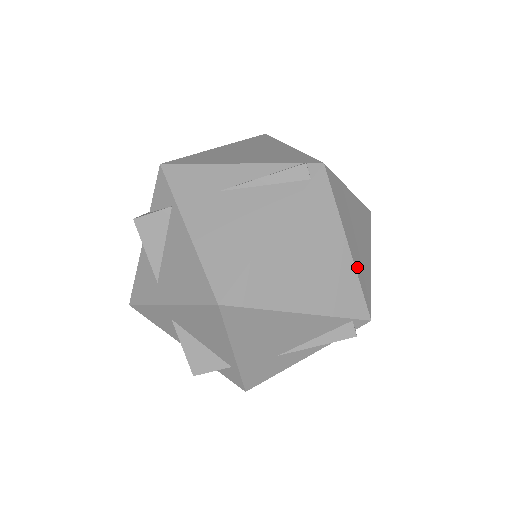
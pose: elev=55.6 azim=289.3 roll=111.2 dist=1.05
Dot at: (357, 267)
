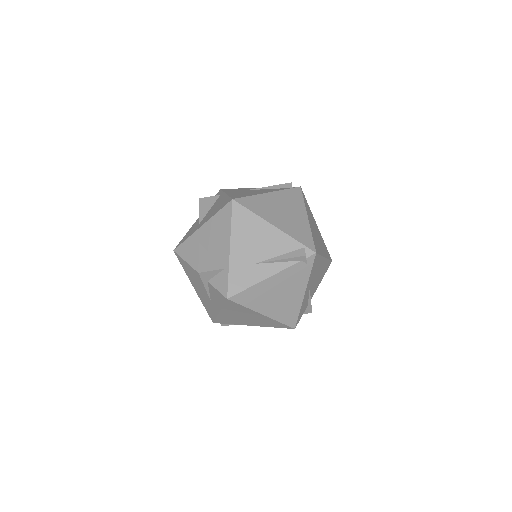
Dot at: (312, 231)
